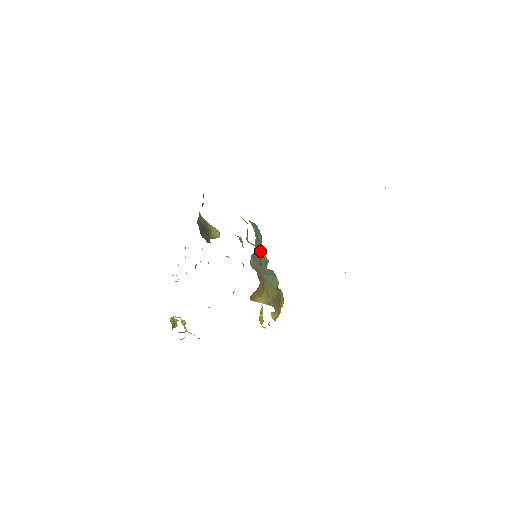
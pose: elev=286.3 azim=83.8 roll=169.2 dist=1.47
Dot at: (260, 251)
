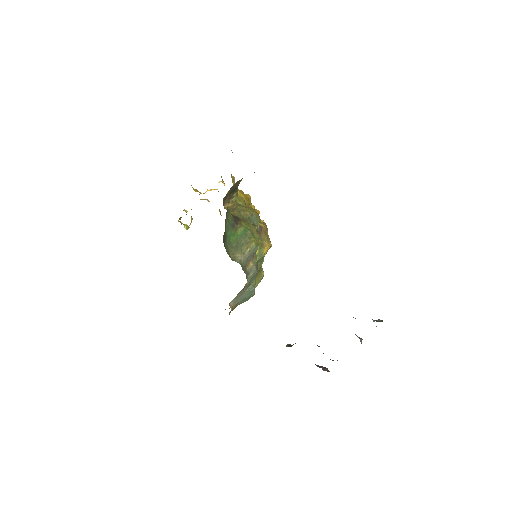
Dot at: occluded
